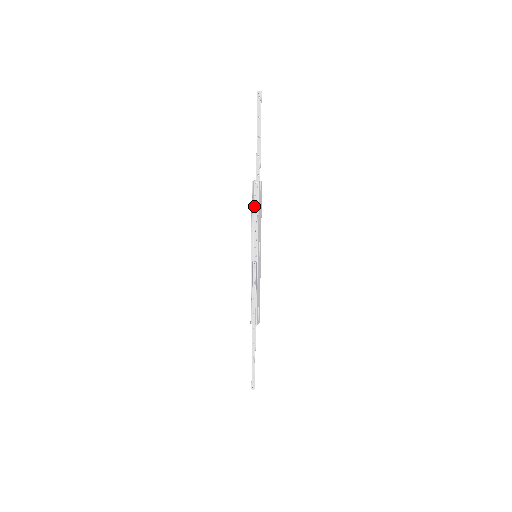
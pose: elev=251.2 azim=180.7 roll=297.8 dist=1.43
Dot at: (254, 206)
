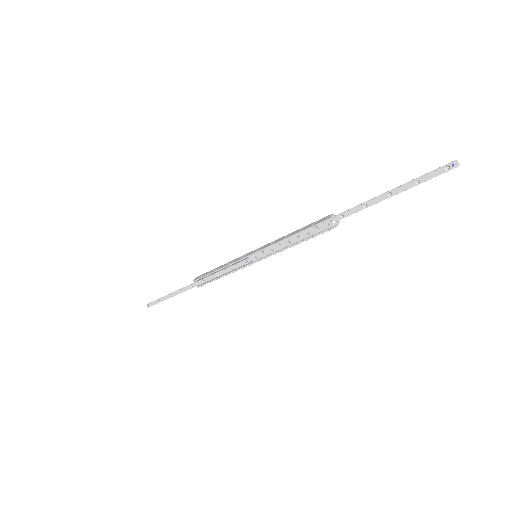
Dot at: (304, 231)
